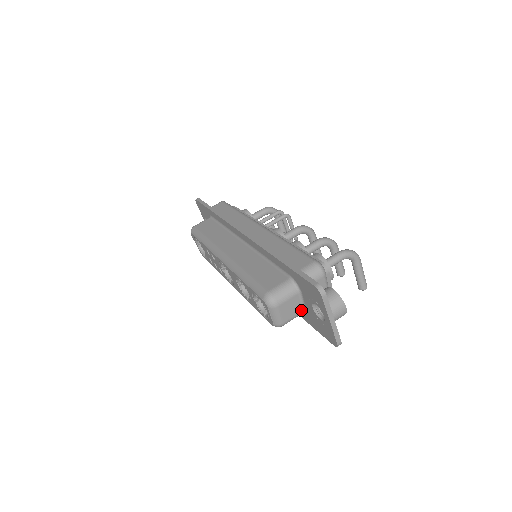
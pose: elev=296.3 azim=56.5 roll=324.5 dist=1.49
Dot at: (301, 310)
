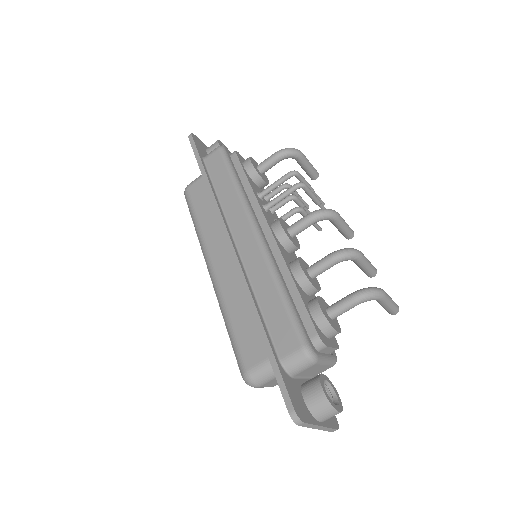
Dot at: occluded
